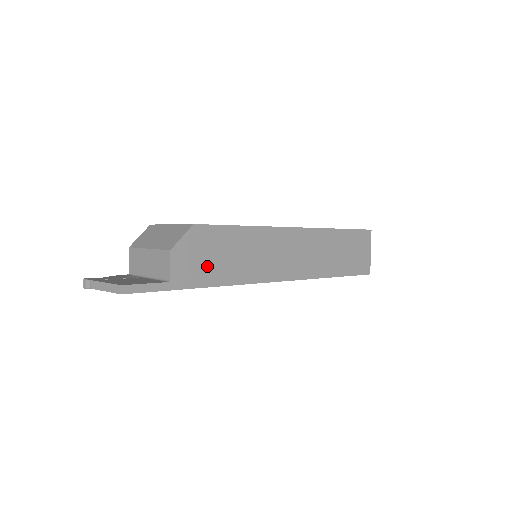
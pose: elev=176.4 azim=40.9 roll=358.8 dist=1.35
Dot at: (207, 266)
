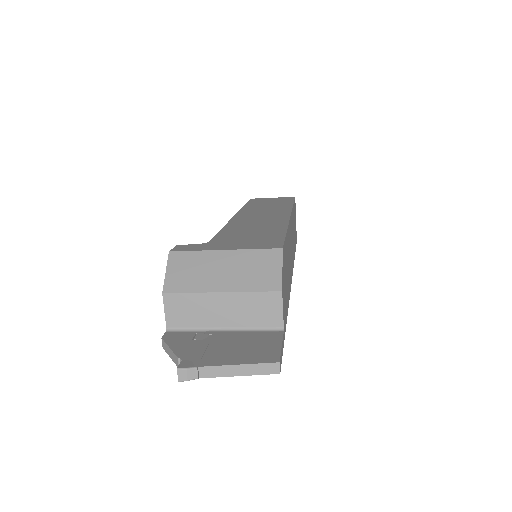
Dot at: (286, 293)
